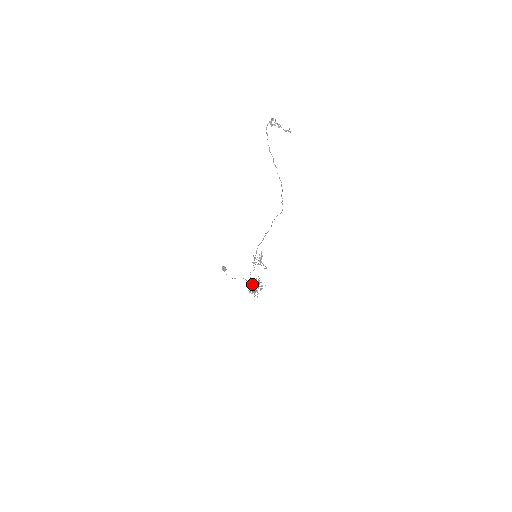
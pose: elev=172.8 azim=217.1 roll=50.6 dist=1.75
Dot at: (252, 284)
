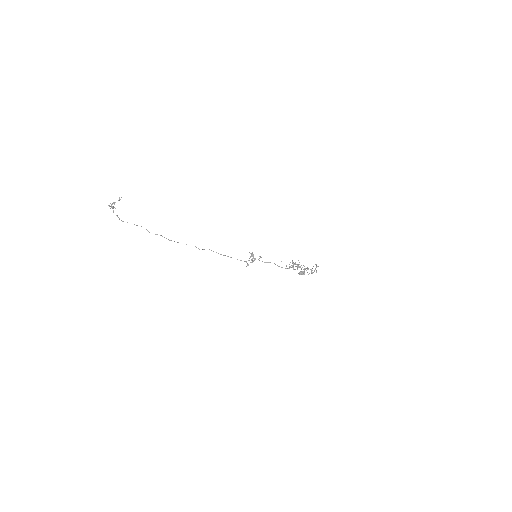
Dot at: occluded
